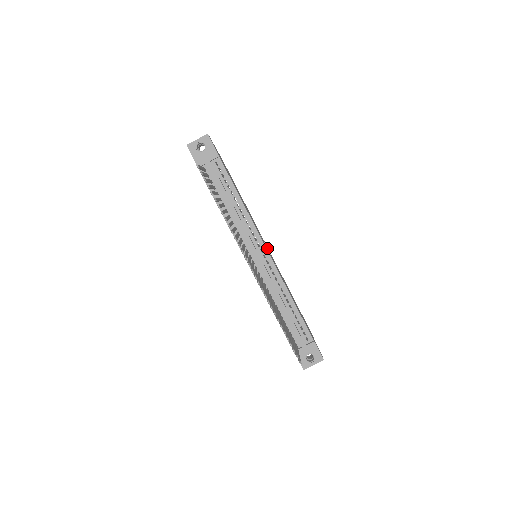
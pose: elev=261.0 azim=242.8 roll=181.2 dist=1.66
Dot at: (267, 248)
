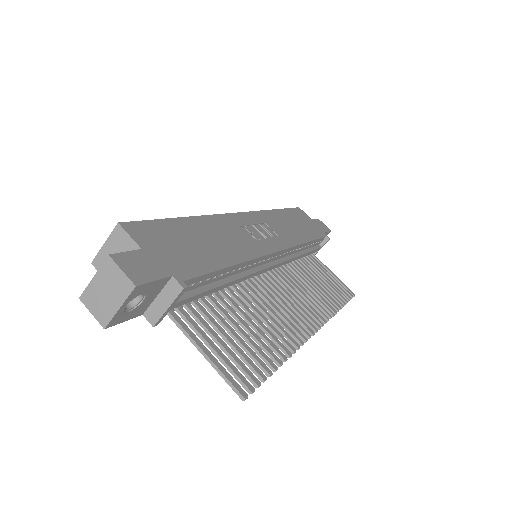
Dot at: (255, 228)
